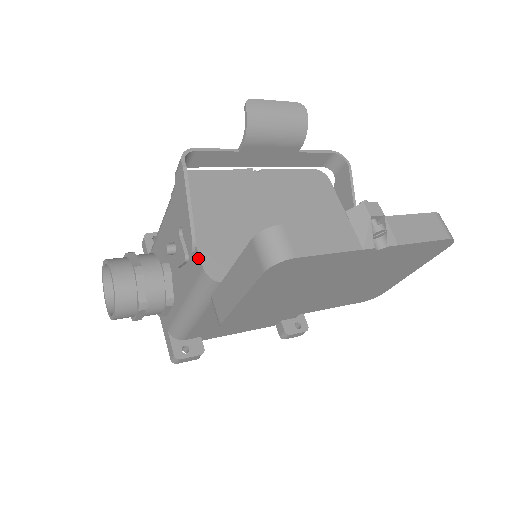
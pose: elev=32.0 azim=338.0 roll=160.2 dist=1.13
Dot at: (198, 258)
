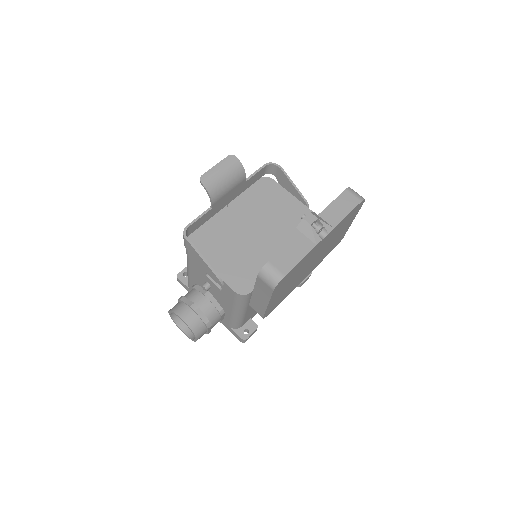
Dot at: (228, 287)
